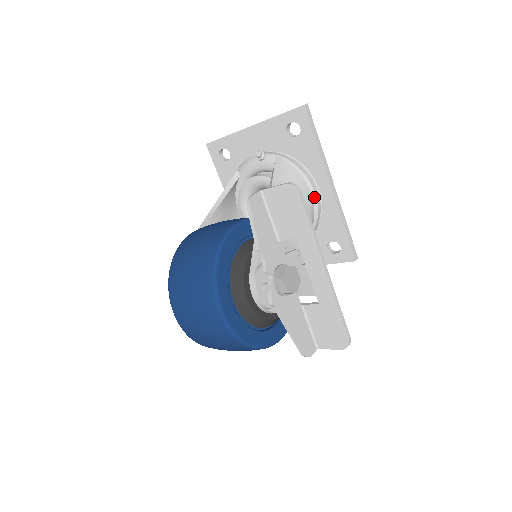
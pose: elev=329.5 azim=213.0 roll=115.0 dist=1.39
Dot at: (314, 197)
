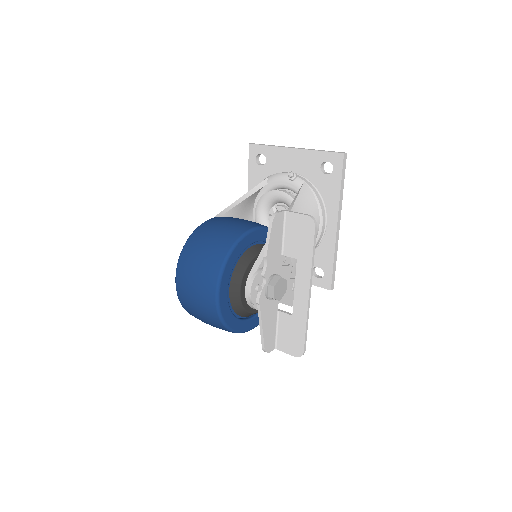
Dot at: (321, 228)
